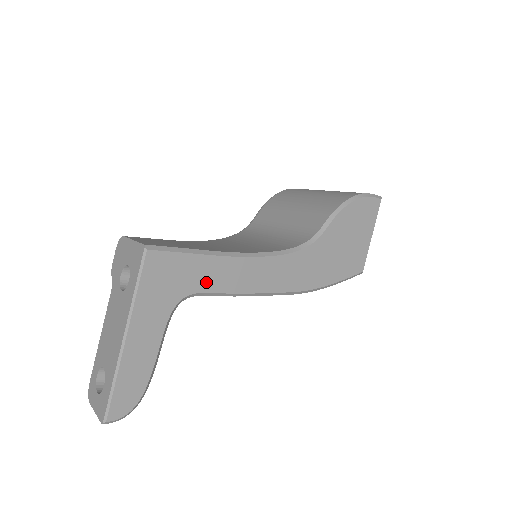
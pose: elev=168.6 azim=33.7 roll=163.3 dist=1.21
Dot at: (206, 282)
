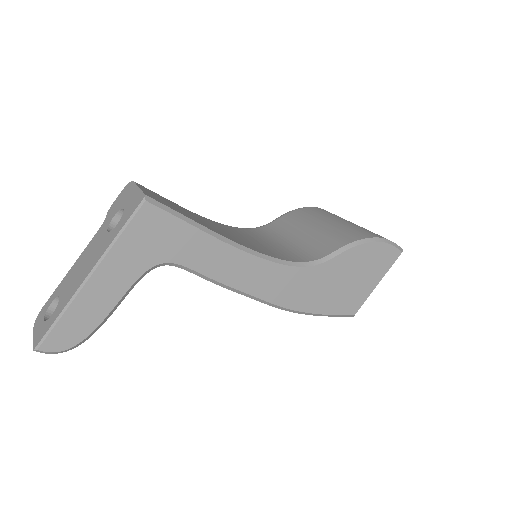
Dot at: (192, 257)
